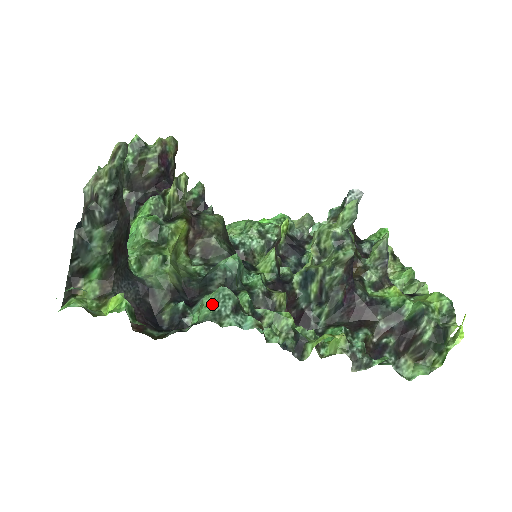
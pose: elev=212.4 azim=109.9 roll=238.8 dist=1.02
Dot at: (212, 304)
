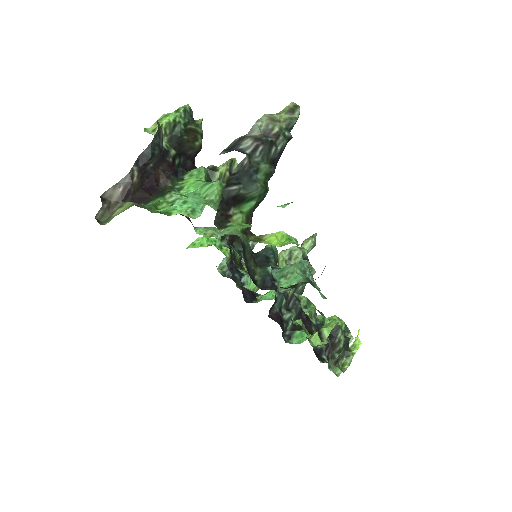
Dot at: (301, 272)
